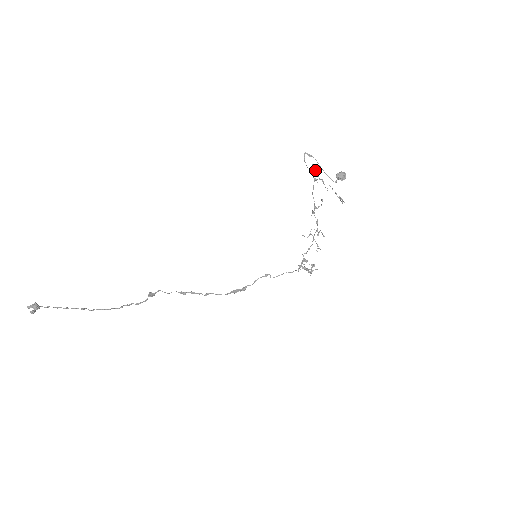
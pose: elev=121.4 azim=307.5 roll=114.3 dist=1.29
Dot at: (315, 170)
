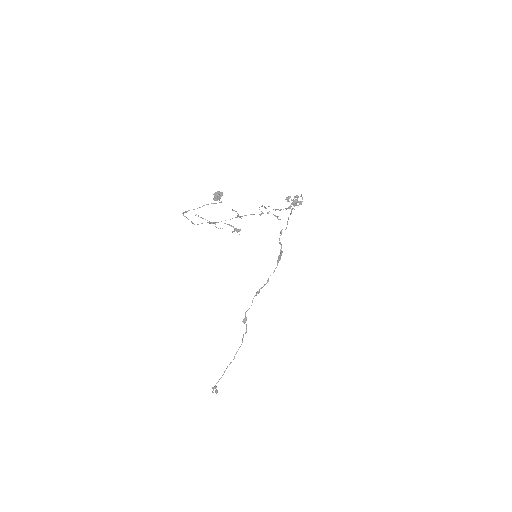
Dot at: occluded
